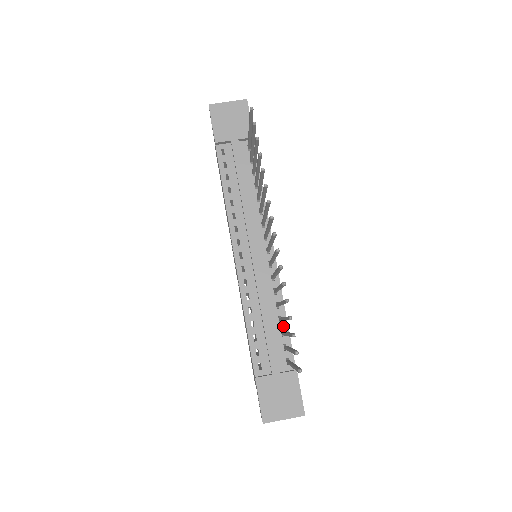
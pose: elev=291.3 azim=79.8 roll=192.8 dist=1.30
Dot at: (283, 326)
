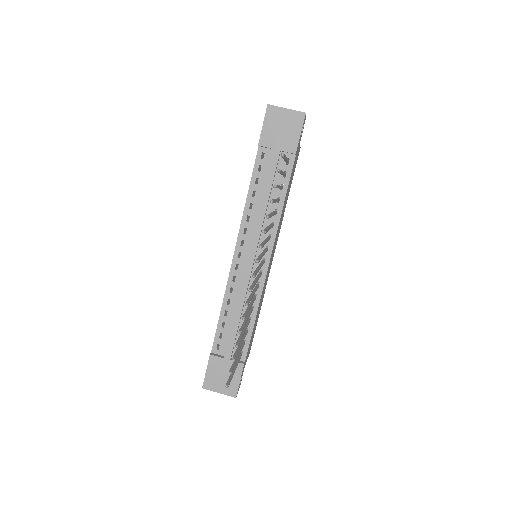
Dot at: (249, 326)
